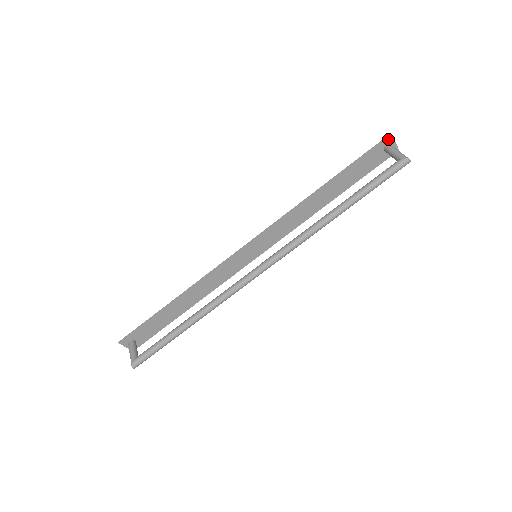
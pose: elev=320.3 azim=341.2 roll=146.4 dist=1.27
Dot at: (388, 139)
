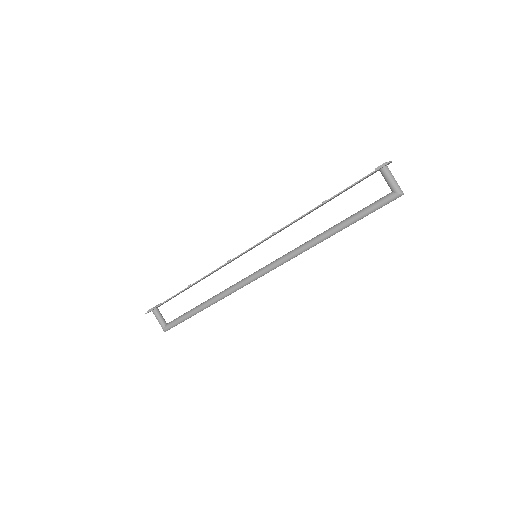
Dot at: (385, 165)
